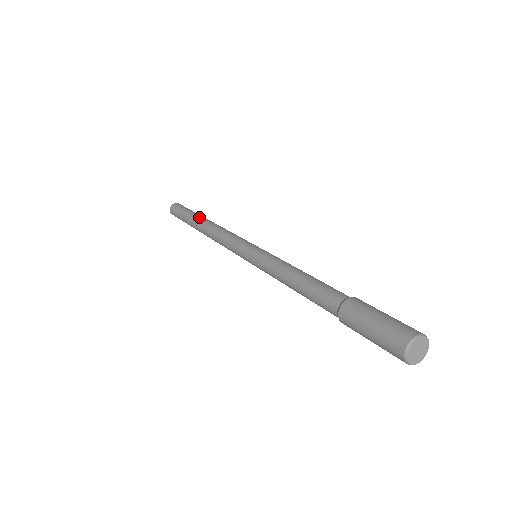
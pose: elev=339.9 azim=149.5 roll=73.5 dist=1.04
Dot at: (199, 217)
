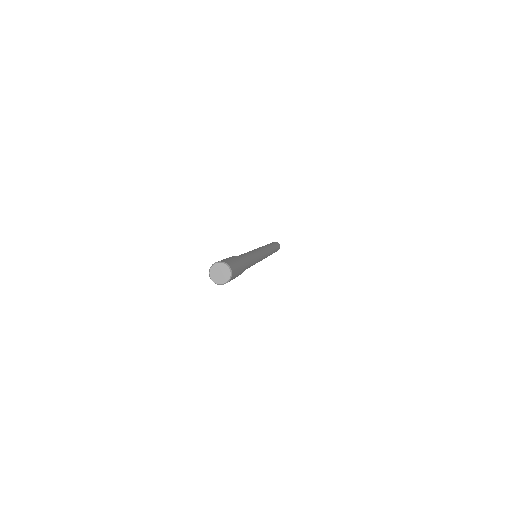
Dot at: (267, 244)
